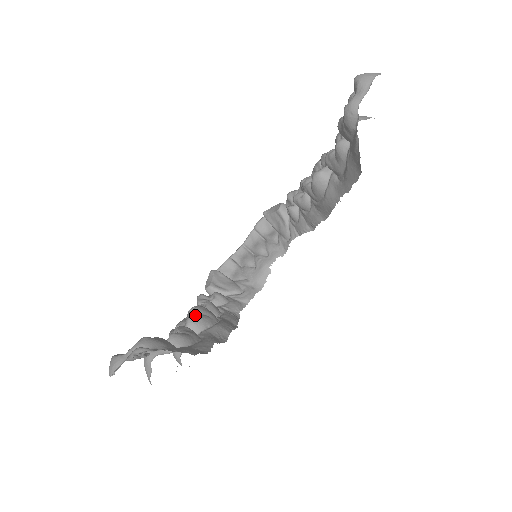
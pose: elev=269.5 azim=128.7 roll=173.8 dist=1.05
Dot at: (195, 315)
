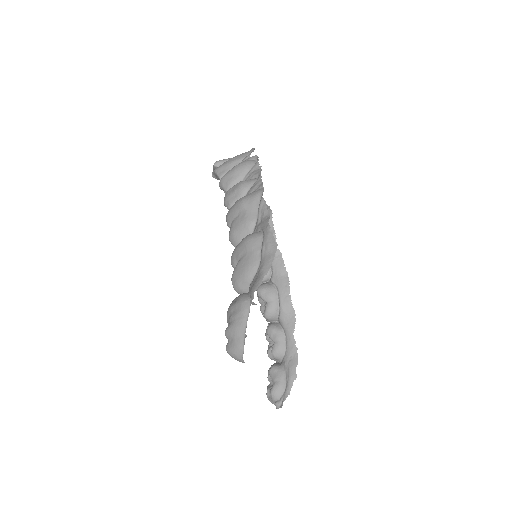
Dot at: (265, 312)
